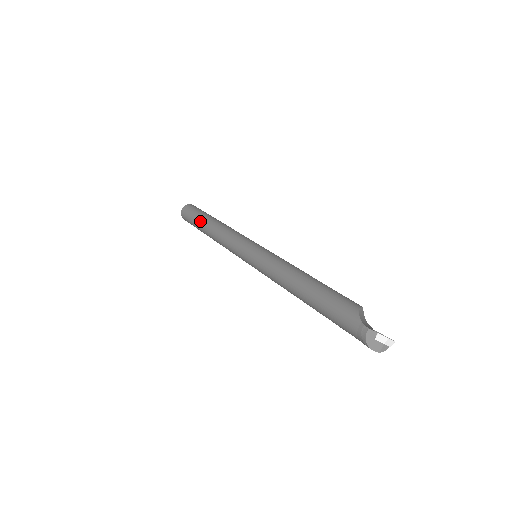
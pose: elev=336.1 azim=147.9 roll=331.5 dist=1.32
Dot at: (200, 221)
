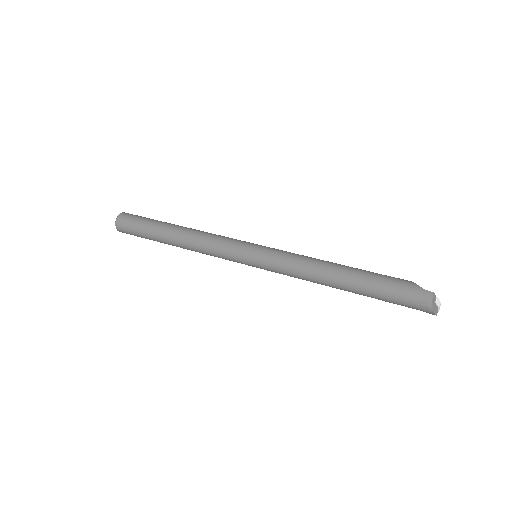
Dot at: (159, 226)
